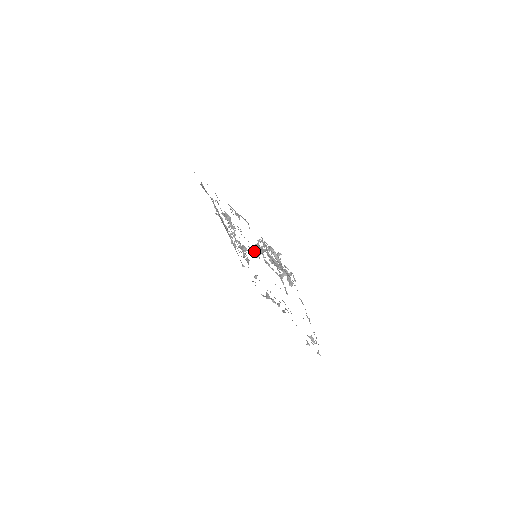
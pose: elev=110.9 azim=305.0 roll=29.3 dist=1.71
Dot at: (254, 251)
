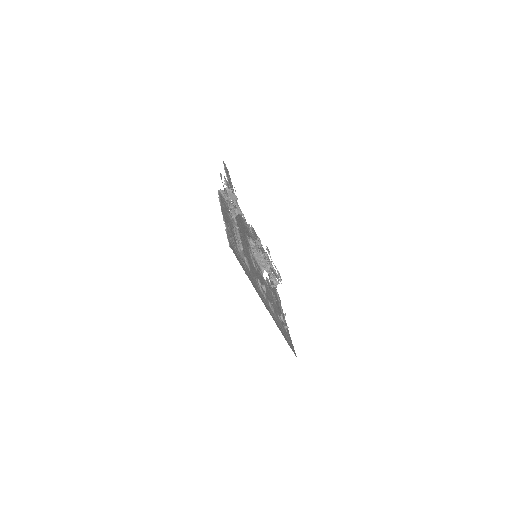
Dot at: (258, 263)
